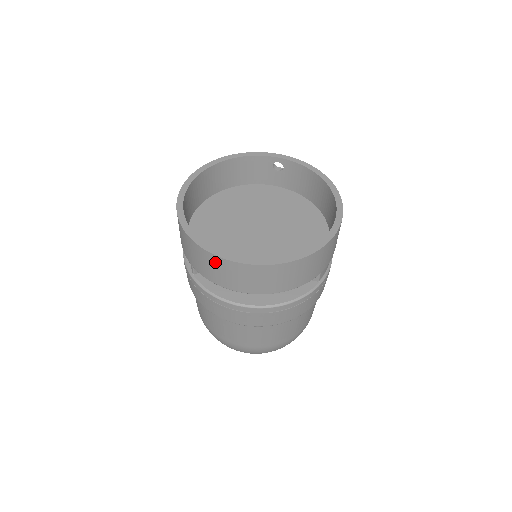
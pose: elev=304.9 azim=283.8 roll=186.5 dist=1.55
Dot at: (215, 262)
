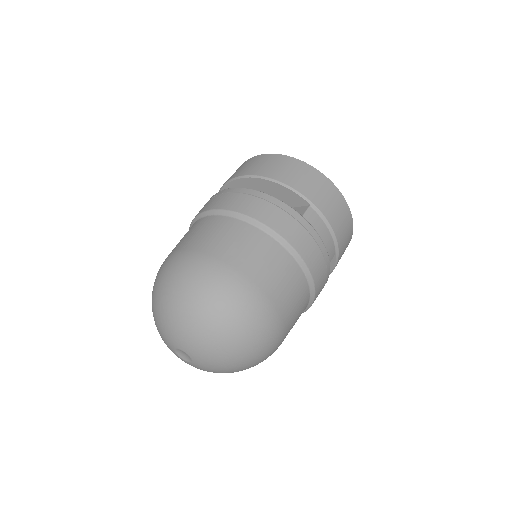
Dot at: occluded
